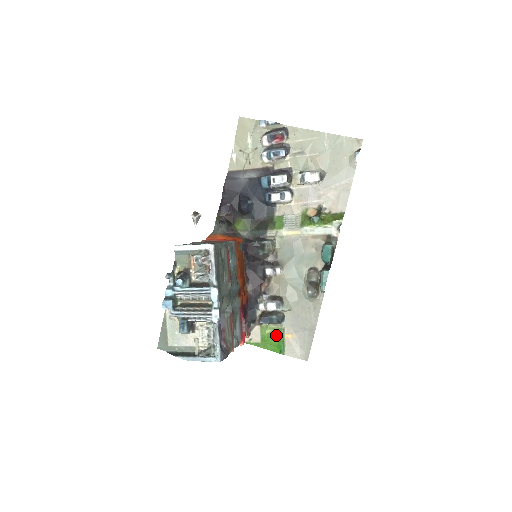
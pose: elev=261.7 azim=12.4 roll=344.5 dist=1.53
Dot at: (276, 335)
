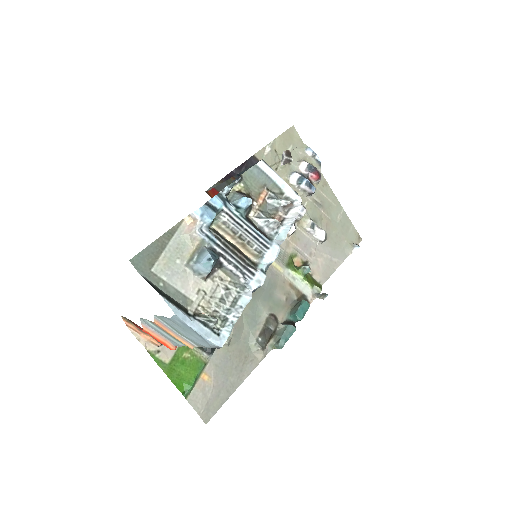
Dot at: (193, 366)
